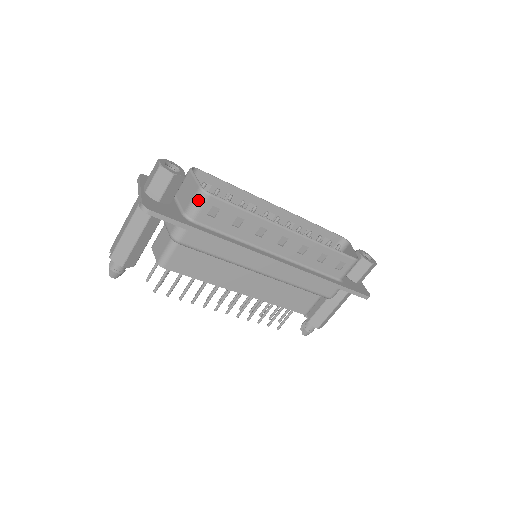
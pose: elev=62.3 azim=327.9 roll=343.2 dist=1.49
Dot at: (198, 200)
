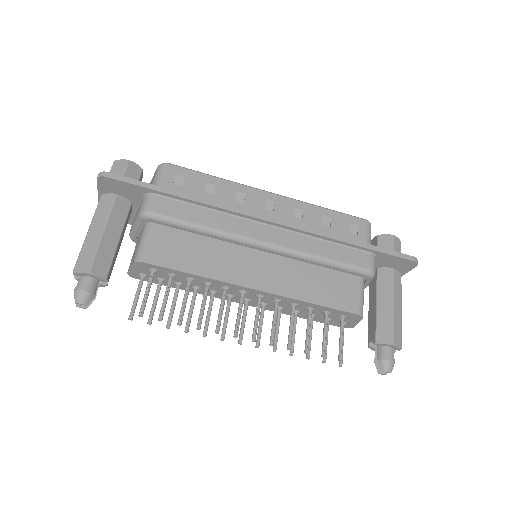
Dot at: (159, 173)
